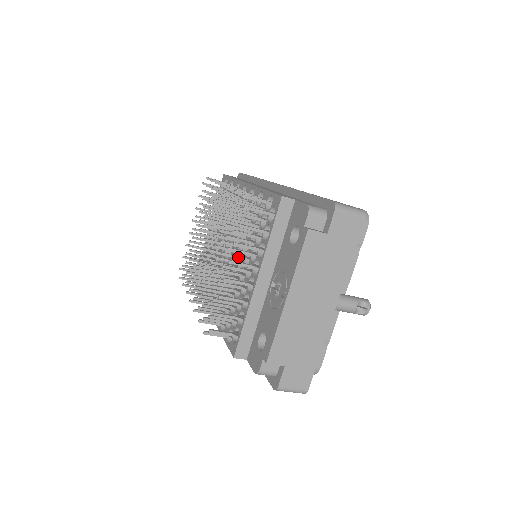
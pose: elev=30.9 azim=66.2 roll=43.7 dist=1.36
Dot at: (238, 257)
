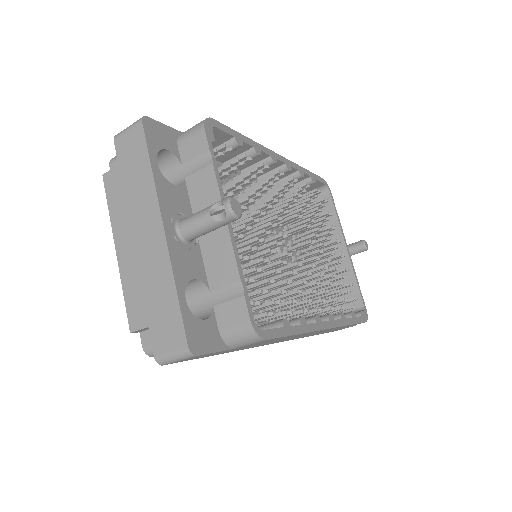
Dot at: occluded
